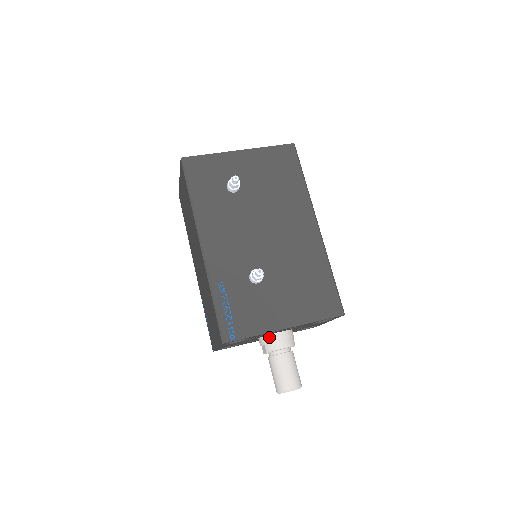
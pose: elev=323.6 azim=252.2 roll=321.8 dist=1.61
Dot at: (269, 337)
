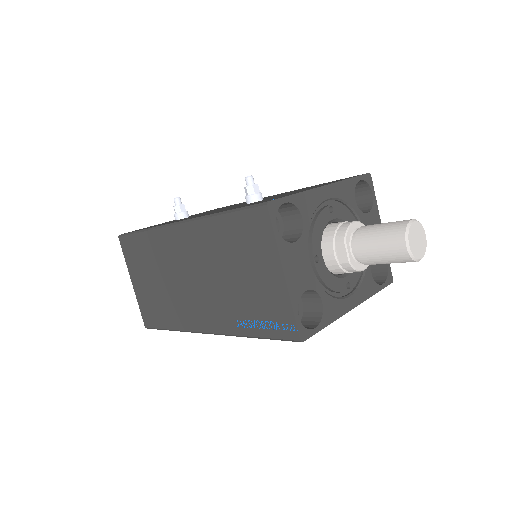
Dot at: (329, 231)
